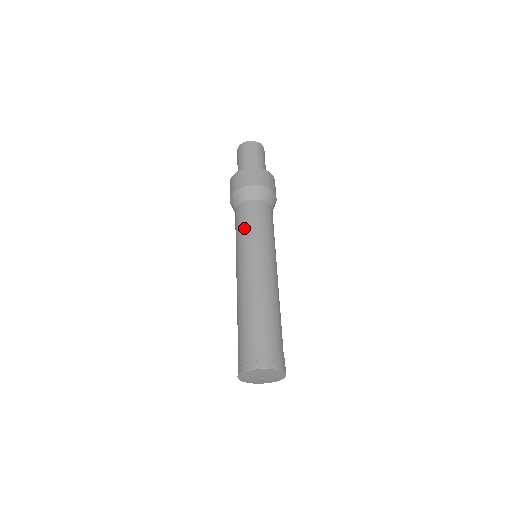
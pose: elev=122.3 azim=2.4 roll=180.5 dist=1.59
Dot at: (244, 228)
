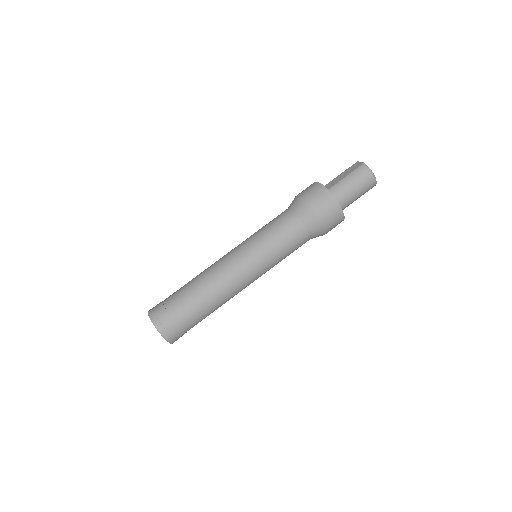
Dot at: occluded
